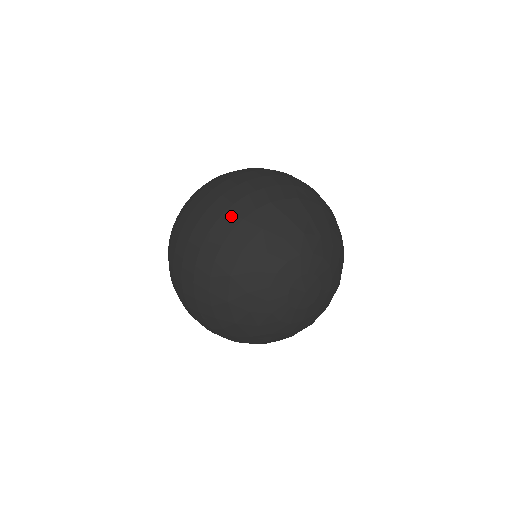
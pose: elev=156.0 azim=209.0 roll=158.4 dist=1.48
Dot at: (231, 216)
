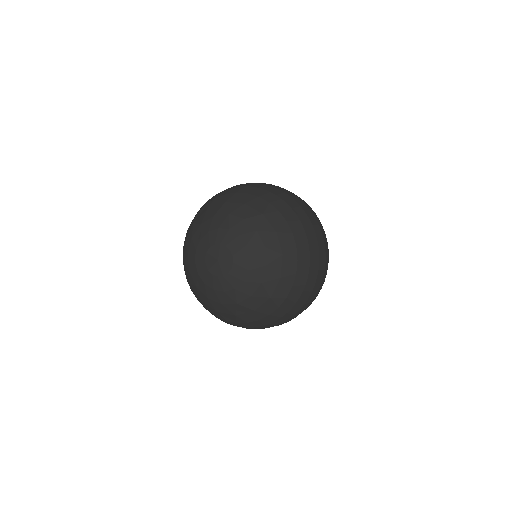
Dot at: (248, 189)
